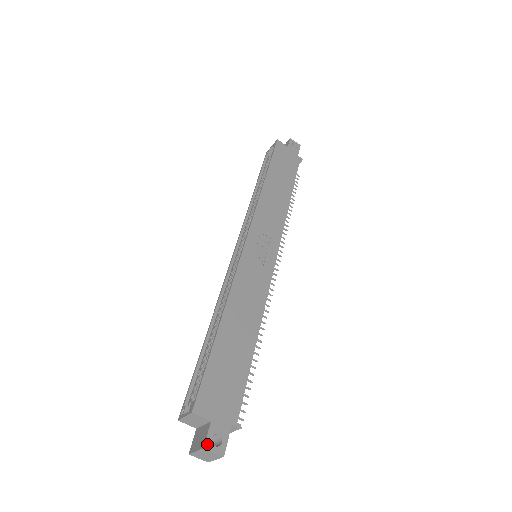
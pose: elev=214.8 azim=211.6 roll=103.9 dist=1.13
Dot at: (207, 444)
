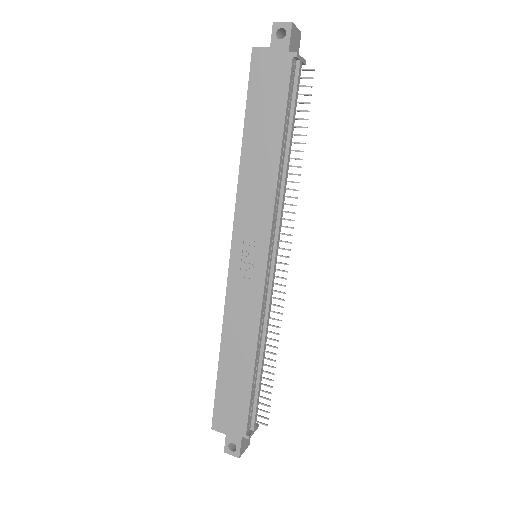
Dot at: (226, 450)
